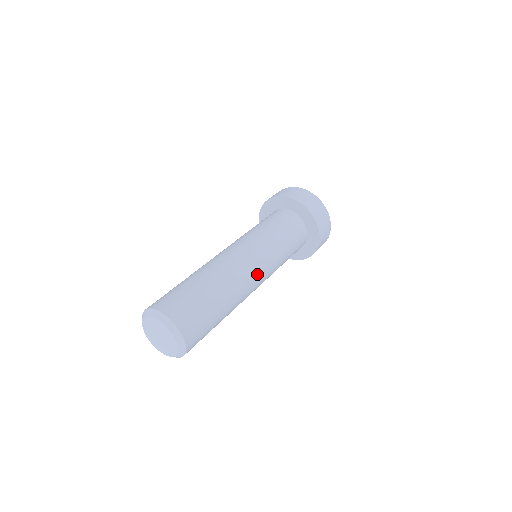
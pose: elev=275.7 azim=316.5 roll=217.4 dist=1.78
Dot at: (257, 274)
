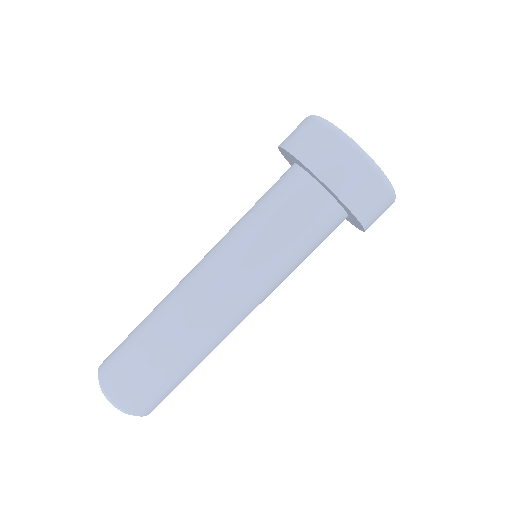
Dot at: (230, 305)
